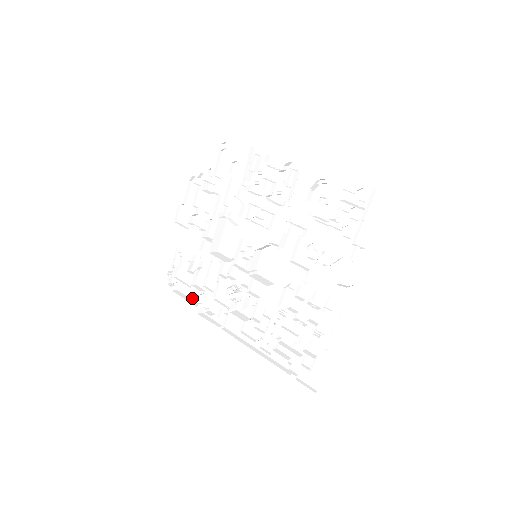
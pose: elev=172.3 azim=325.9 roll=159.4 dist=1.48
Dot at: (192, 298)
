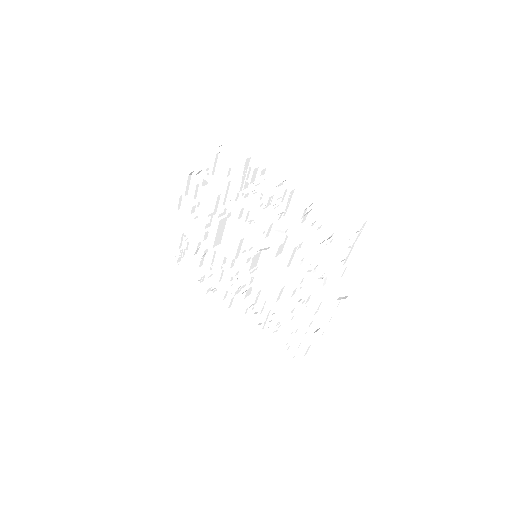
Dot at: (200, 279)
